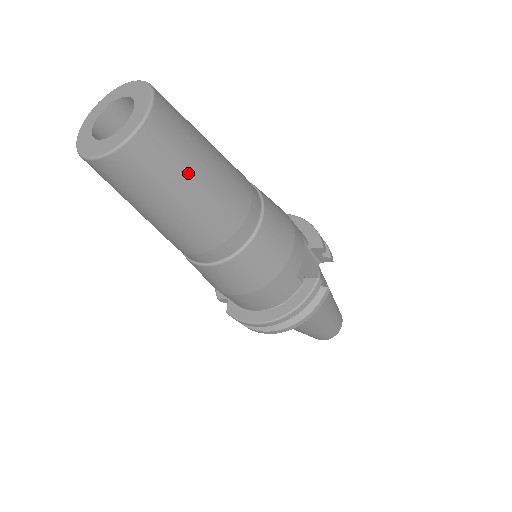
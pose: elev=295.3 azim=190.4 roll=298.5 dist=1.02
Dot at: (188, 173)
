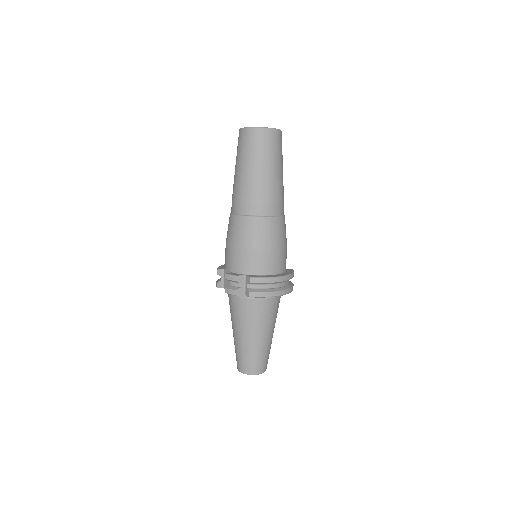
Dot at: (282, 161)
